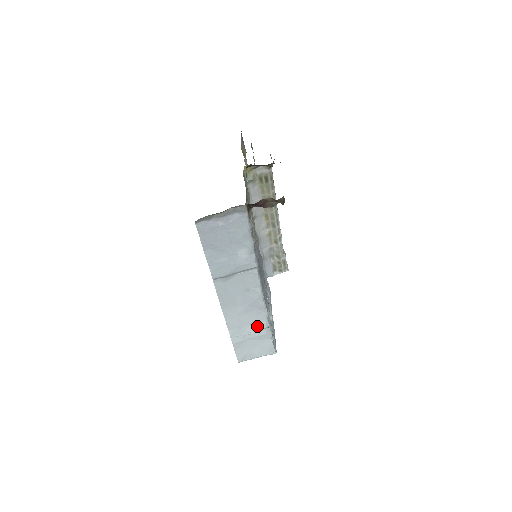
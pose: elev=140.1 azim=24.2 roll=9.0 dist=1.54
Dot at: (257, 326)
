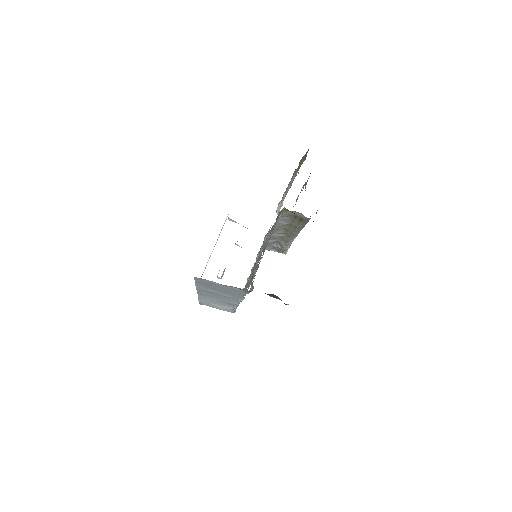
Dot at: (225, 307)
